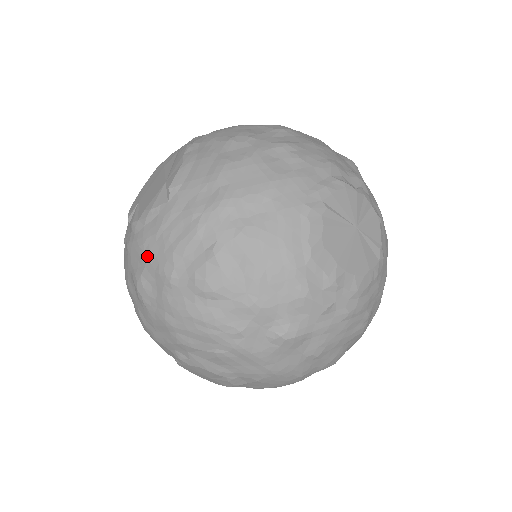
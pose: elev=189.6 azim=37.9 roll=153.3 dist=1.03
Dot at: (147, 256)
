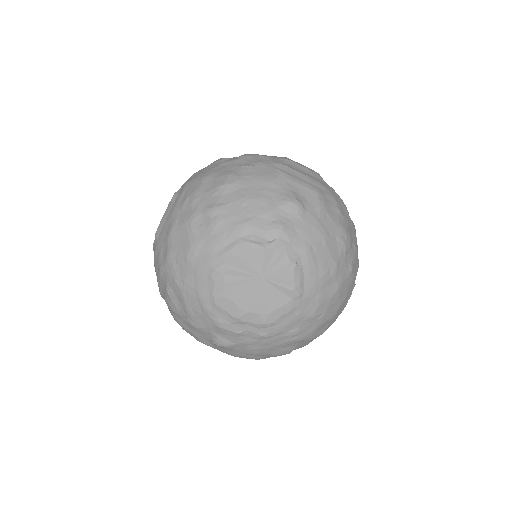
Dot at: occluded
